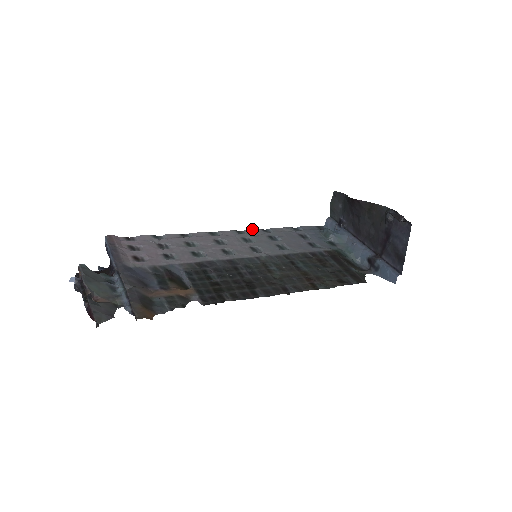
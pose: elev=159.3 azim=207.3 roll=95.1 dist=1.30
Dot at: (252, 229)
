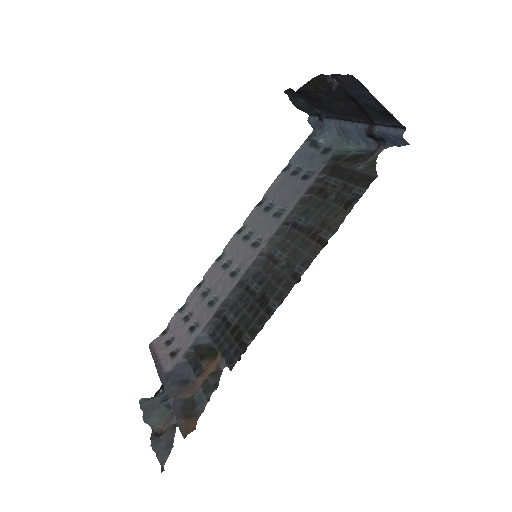
Dot at: (249, 215)
